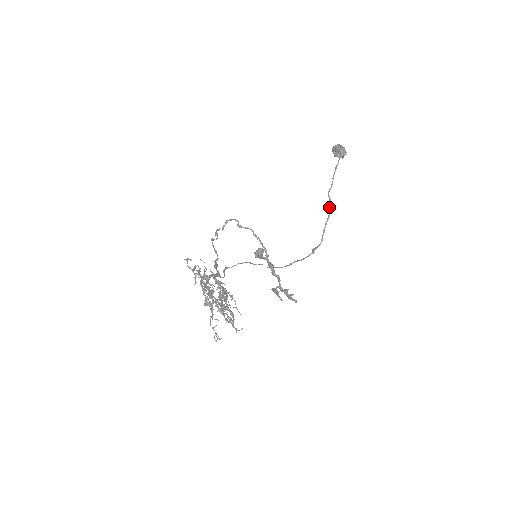
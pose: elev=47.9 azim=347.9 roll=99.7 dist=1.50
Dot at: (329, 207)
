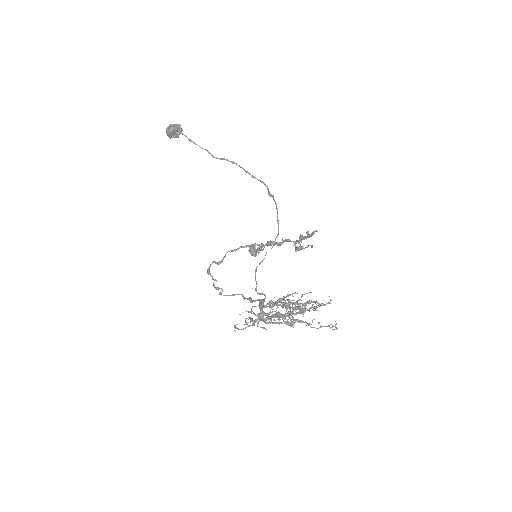
Dot at: occluded
